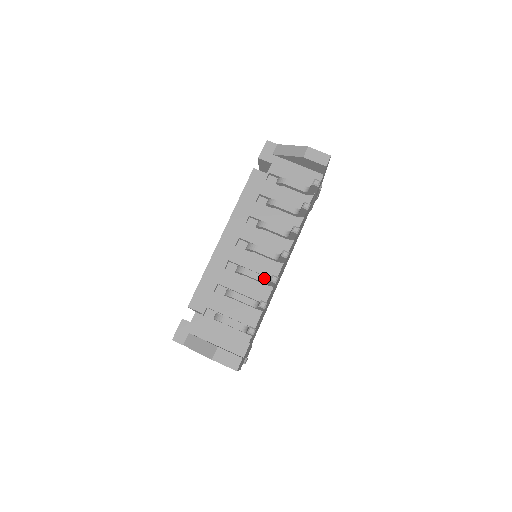
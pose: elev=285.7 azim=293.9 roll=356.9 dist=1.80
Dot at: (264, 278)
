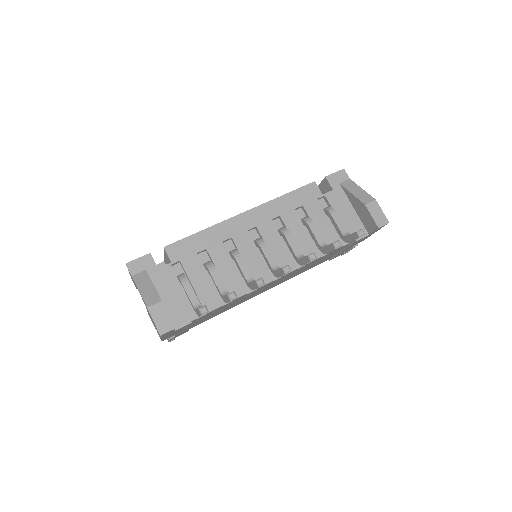
Dot at: (250, 277)
